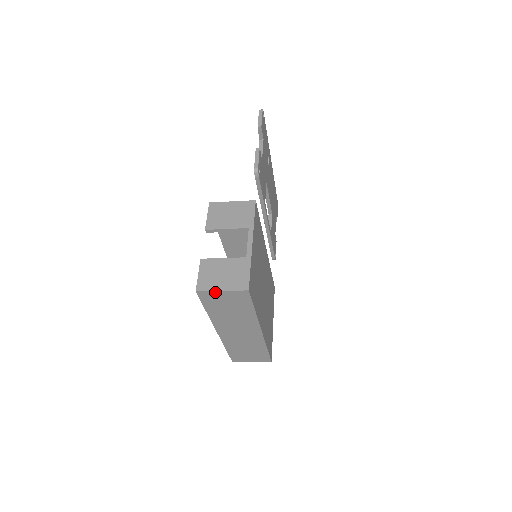
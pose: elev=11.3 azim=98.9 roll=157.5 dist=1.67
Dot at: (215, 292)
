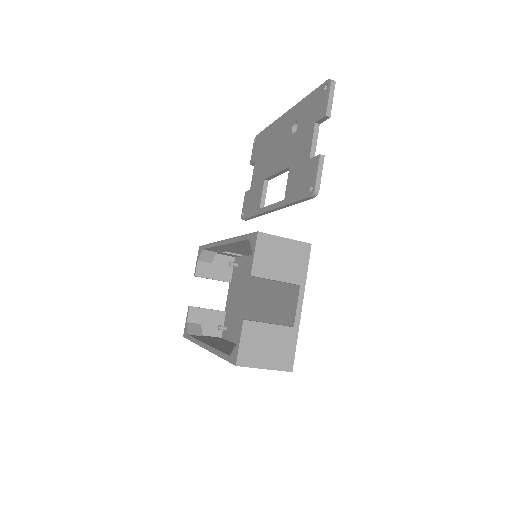
Dot at: (256, 367)
